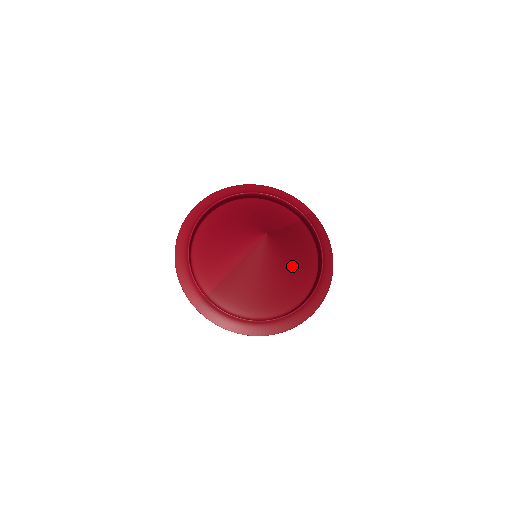
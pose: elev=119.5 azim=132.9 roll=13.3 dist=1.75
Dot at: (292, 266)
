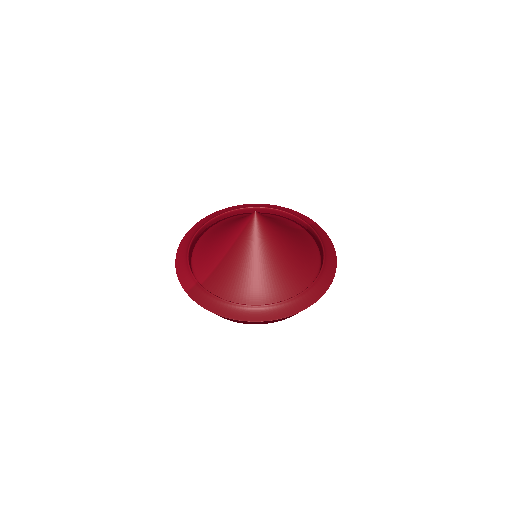
Dot at: (287, 254)
